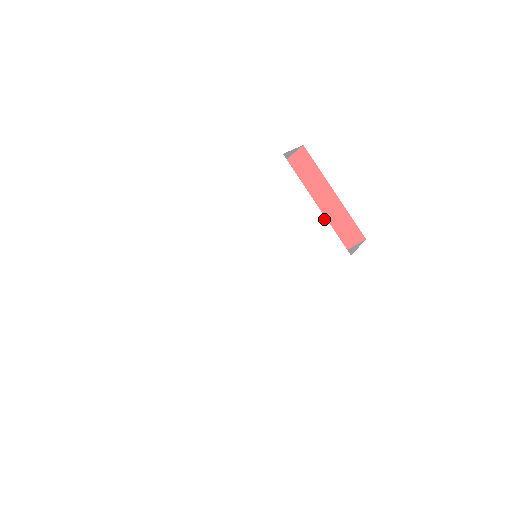
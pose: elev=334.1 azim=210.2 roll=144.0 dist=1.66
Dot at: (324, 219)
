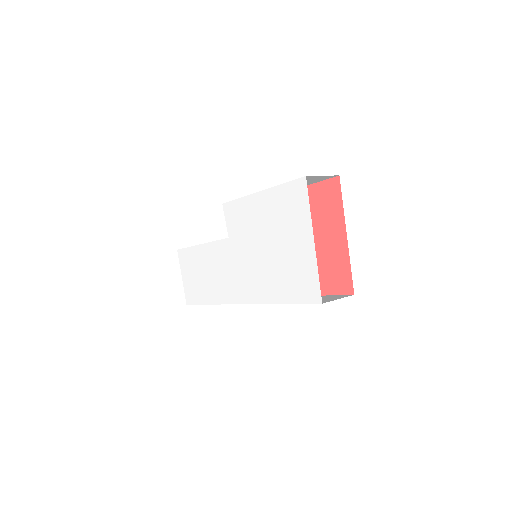
Dot at: (314, 256)
